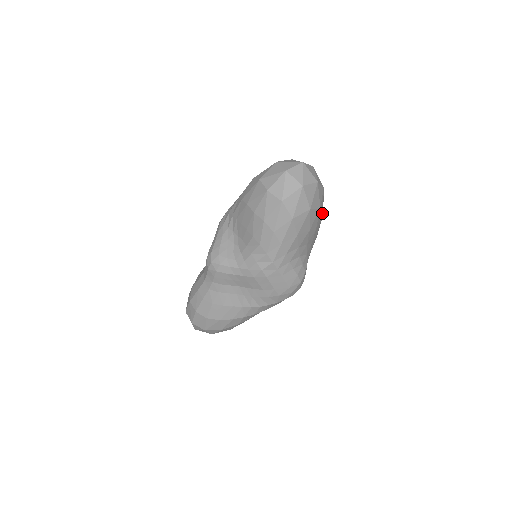
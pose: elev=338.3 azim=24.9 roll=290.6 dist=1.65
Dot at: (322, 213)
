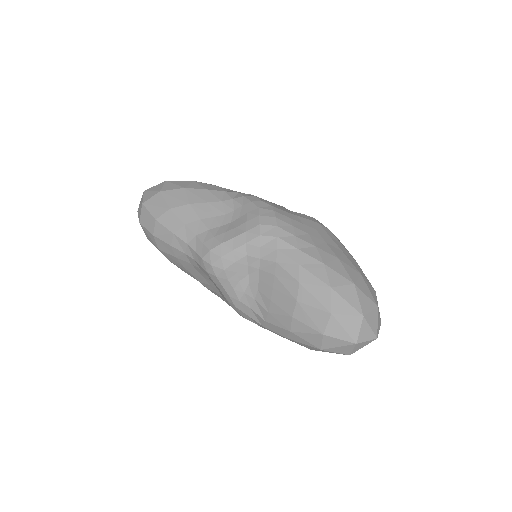
Dot at: occluded
